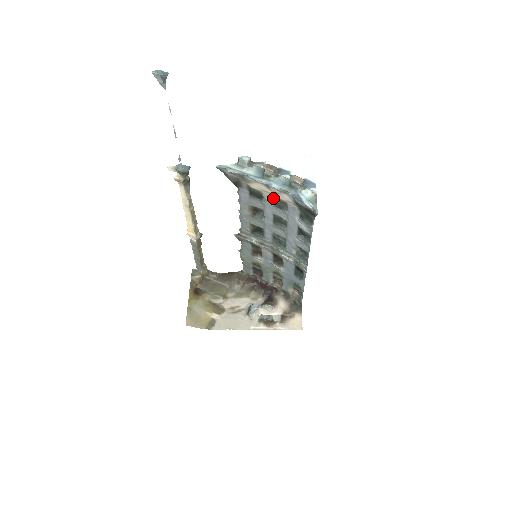
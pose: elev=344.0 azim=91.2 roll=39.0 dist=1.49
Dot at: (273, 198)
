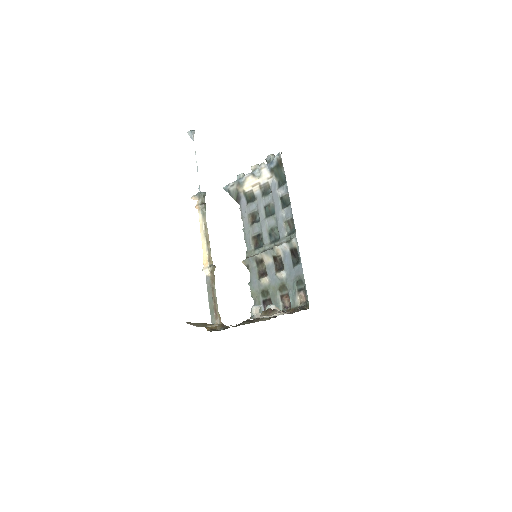
Dot at: (261, 190)
